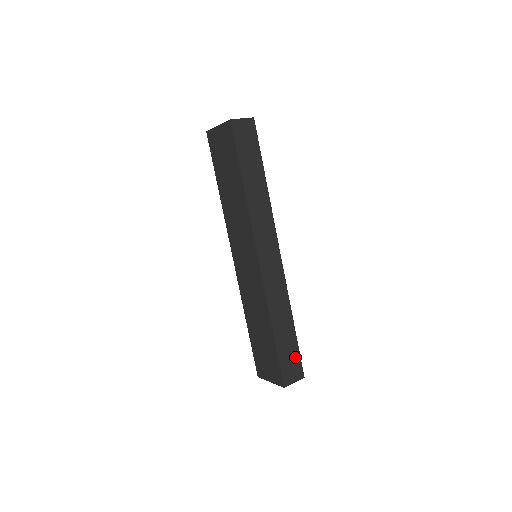
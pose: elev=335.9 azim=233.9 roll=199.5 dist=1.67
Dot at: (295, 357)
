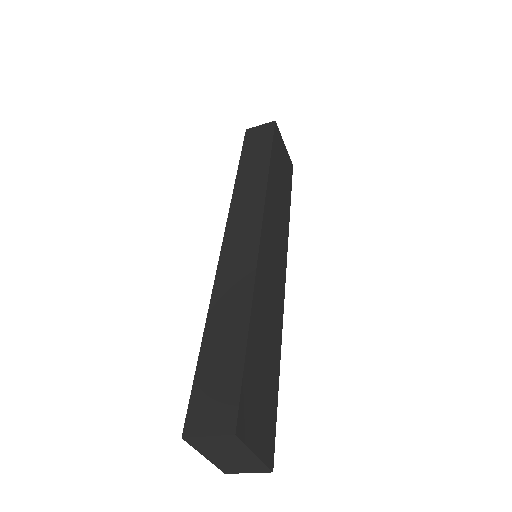
Dot at: (230, 383)
